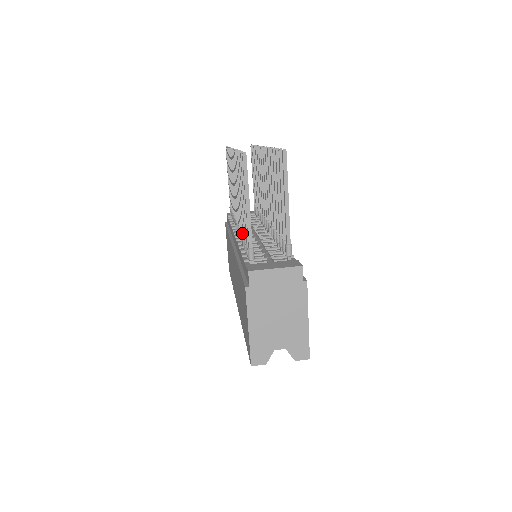
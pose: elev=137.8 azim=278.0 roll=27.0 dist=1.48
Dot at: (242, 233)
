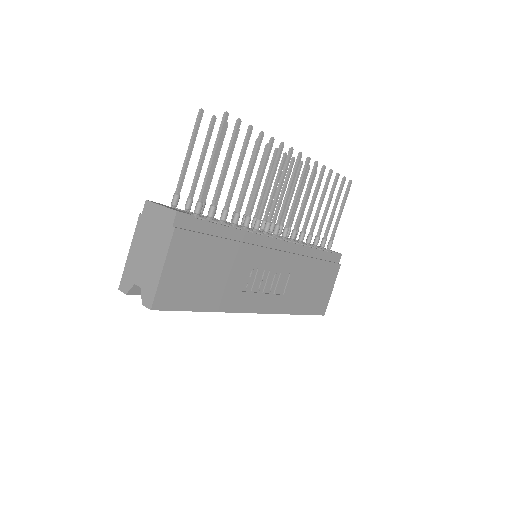
Dot at: occluded
